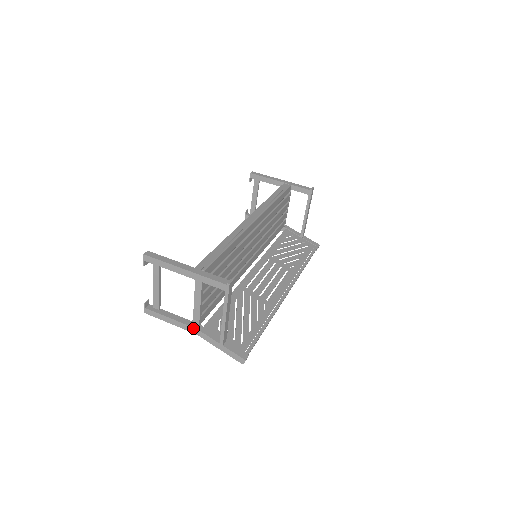
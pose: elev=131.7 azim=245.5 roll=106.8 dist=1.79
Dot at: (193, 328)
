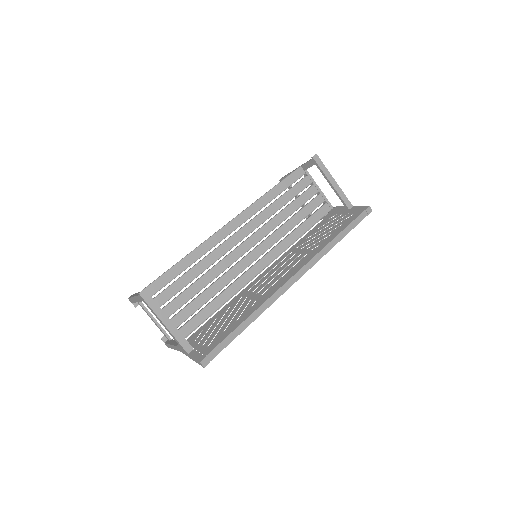
Dot at: (176, 347)
